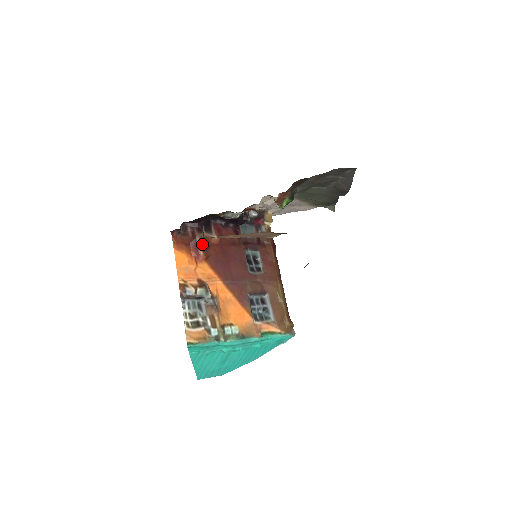
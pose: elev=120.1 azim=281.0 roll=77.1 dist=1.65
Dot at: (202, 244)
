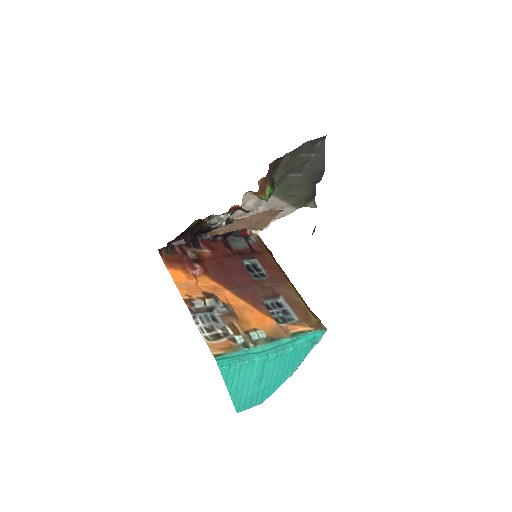
Dot at: (195, 258)
